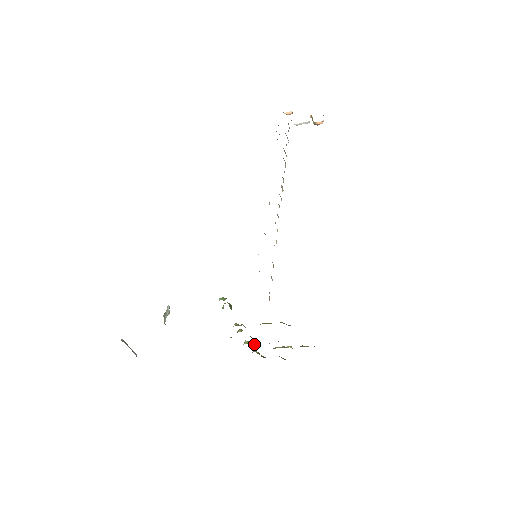
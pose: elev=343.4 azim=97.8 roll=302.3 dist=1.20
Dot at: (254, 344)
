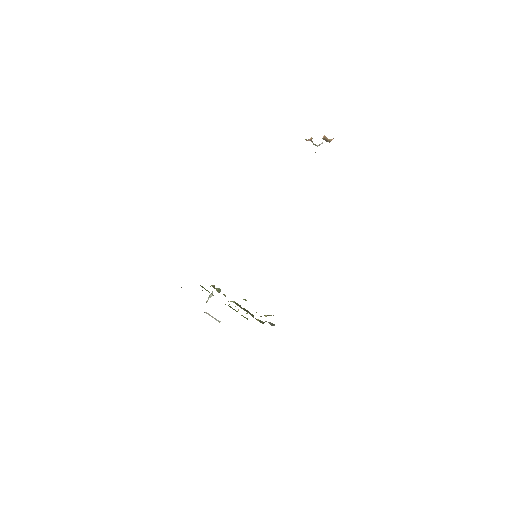
Dot at: occluded
